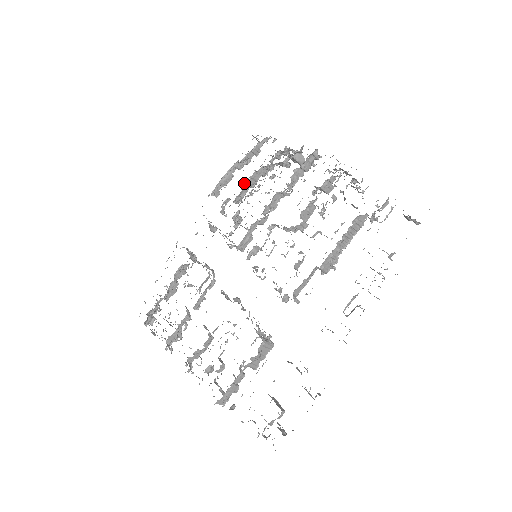
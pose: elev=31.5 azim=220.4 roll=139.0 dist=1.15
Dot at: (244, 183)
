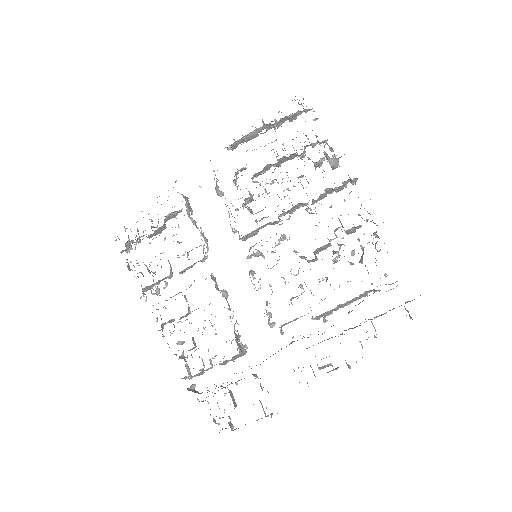
Dot at: occluded
